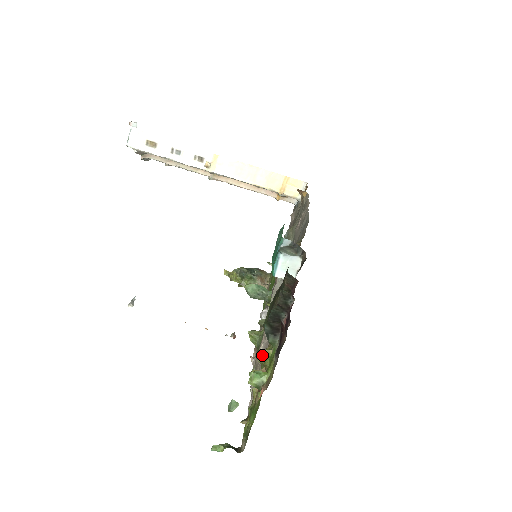
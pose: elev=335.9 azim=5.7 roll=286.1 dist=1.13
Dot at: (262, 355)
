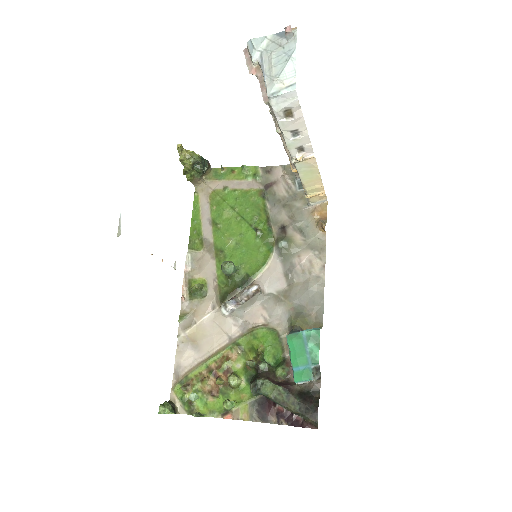
Dot at: (236, 384)
